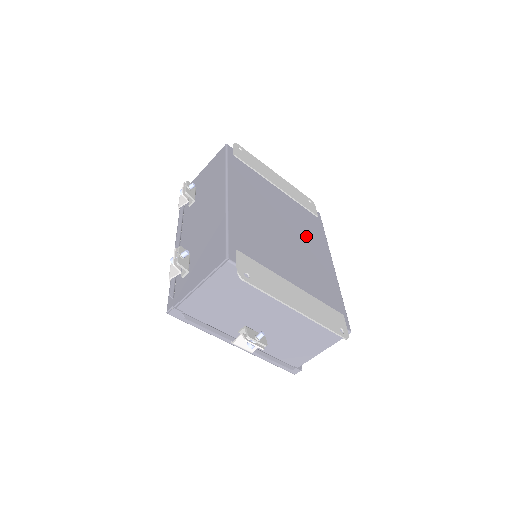
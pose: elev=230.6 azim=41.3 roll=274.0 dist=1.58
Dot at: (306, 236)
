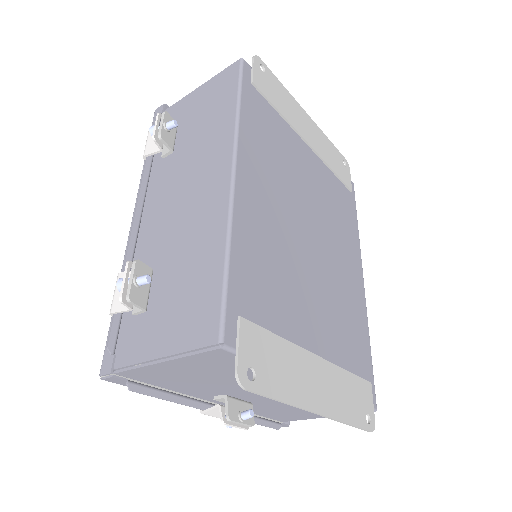
Dot at: (336, 236)
